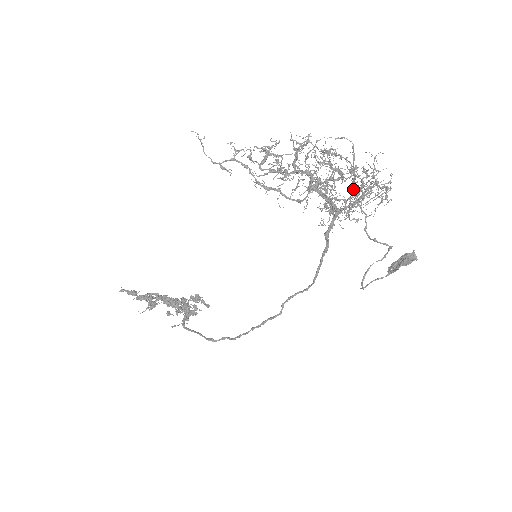
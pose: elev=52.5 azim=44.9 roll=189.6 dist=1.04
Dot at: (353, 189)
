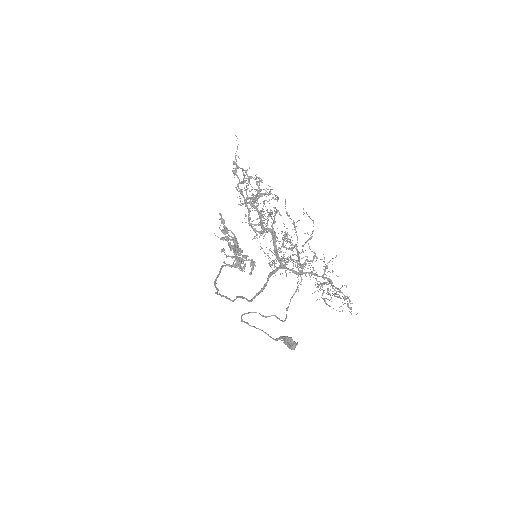
Dot at: (299, 261)
